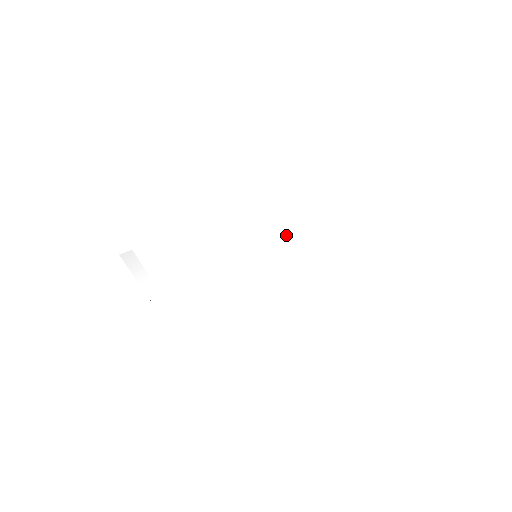
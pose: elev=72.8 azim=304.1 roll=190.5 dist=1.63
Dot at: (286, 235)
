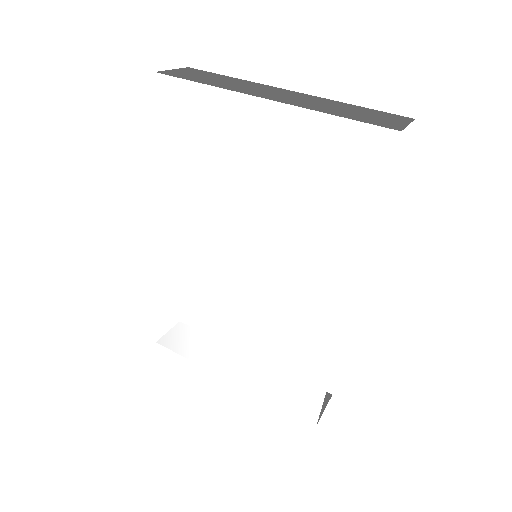
Dot at: (247, 216)
